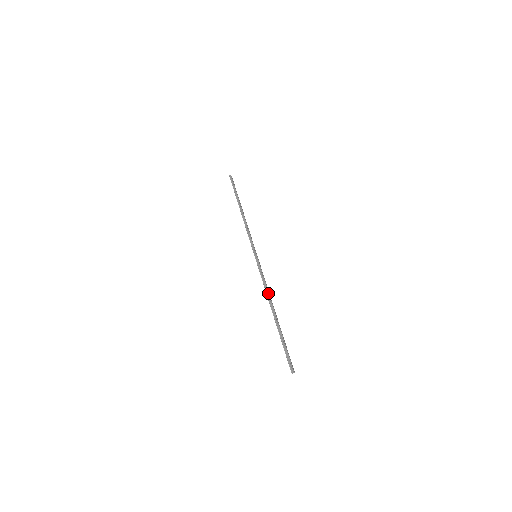
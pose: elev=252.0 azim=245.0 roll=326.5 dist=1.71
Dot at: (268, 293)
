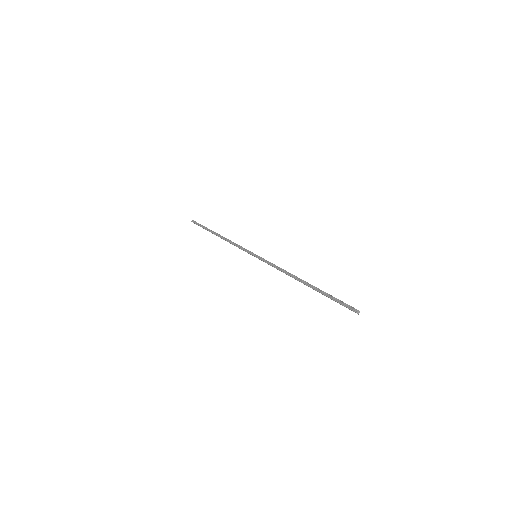
Dot at: (287, 272)
